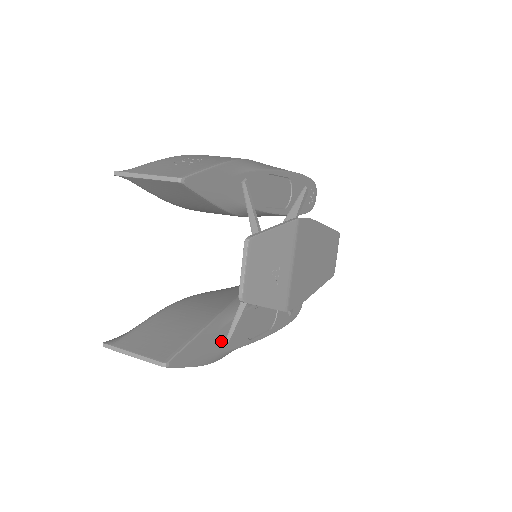
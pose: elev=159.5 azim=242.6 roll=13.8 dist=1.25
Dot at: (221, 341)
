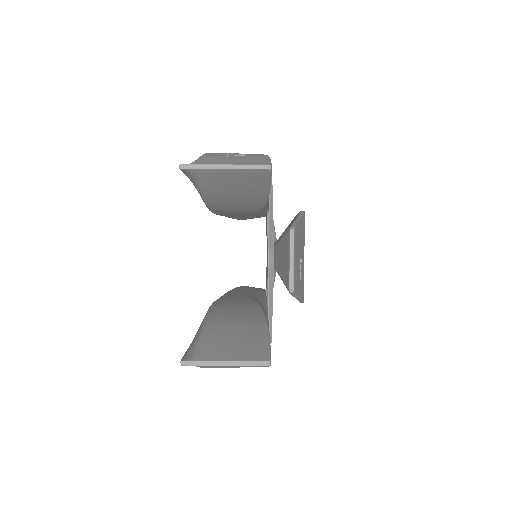
Dot at: occluded
